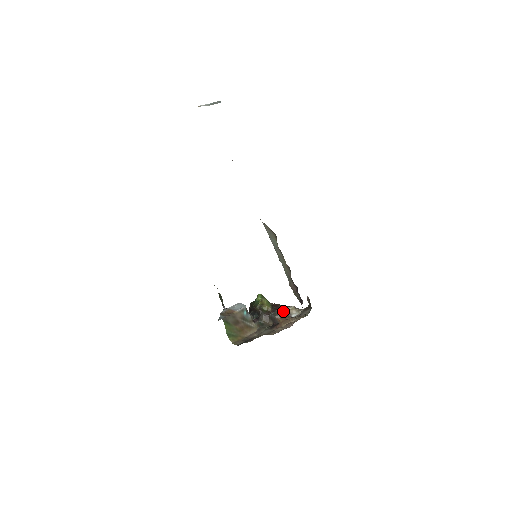
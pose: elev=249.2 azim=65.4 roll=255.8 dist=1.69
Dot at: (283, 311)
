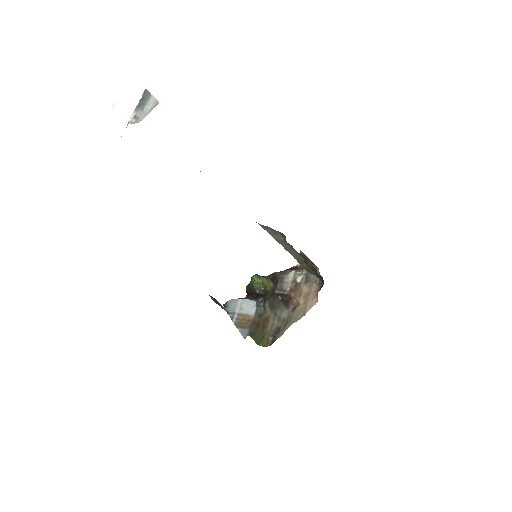
Dot at: (289, 283)
